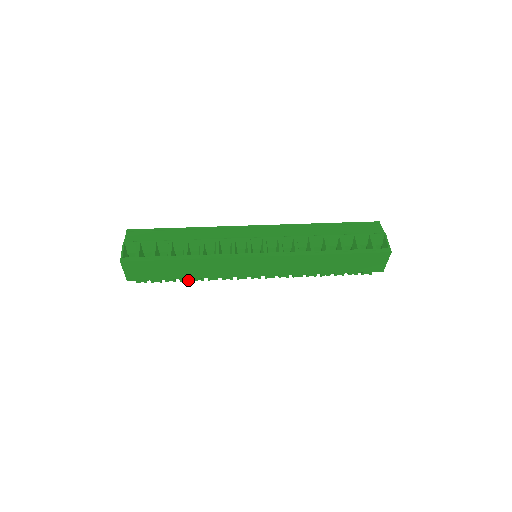
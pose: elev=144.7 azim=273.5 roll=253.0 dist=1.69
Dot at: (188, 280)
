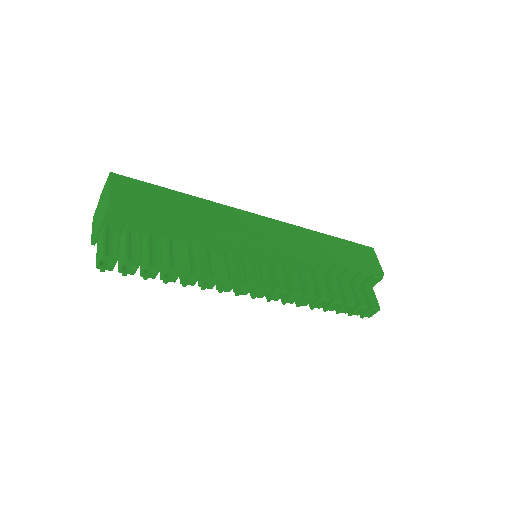
Dot at: (180, 267)
